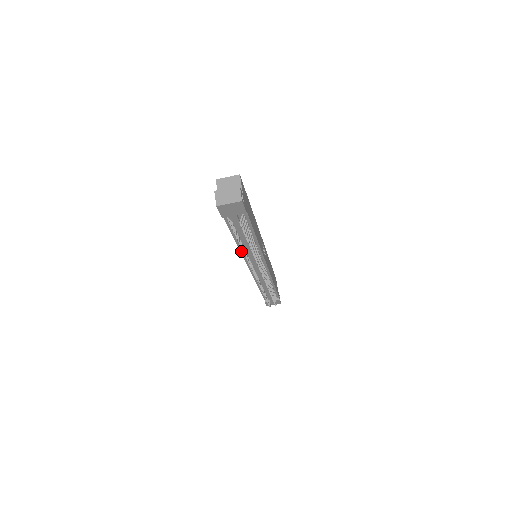
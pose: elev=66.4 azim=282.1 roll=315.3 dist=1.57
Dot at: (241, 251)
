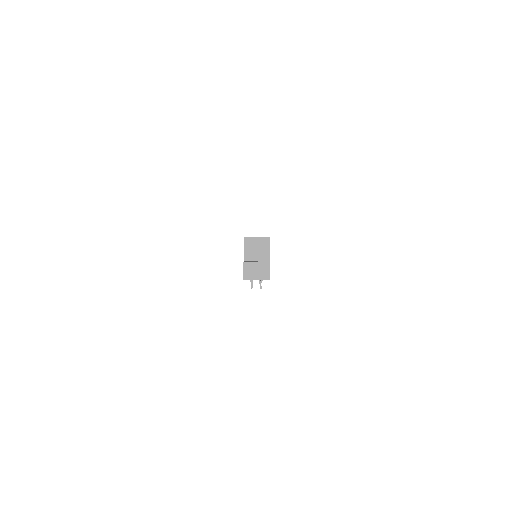
Dot at: occluded
